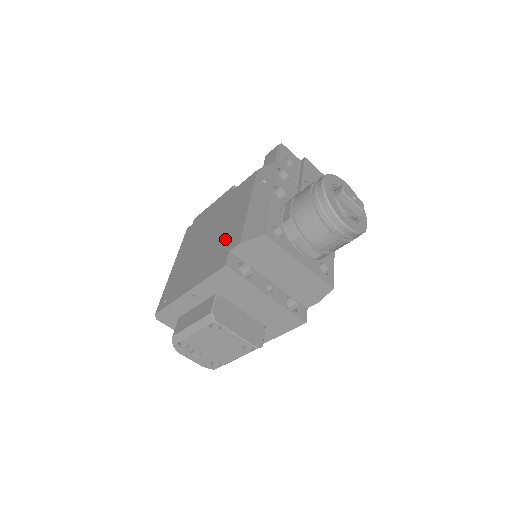
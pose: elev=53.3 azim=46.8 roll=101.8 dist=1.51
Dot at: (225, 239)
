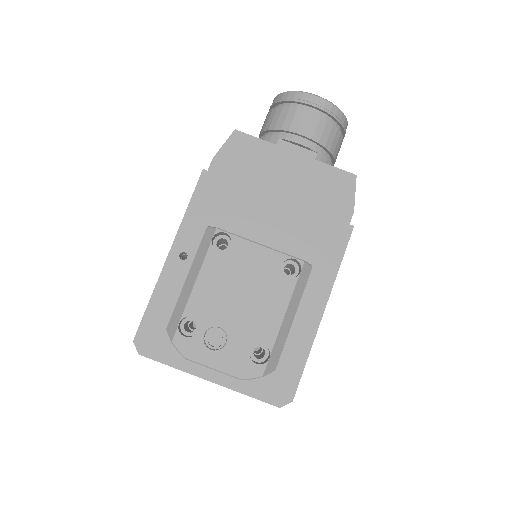
Dot at: occluded
